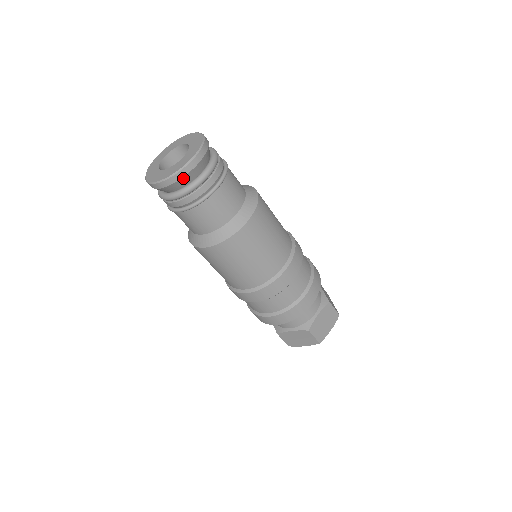
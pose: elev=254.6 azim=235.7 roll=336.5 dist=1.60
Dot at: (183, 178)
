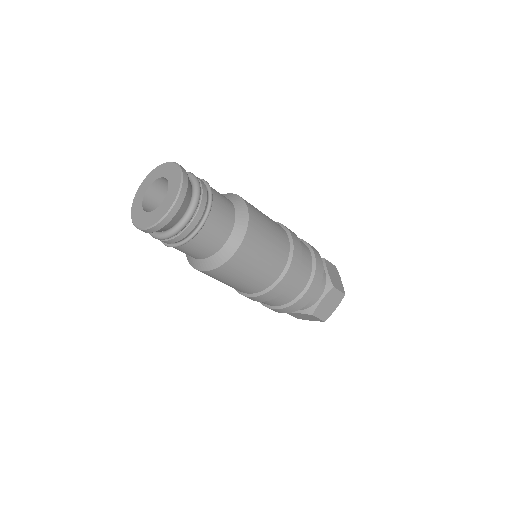
Dot at: (186, 195)
